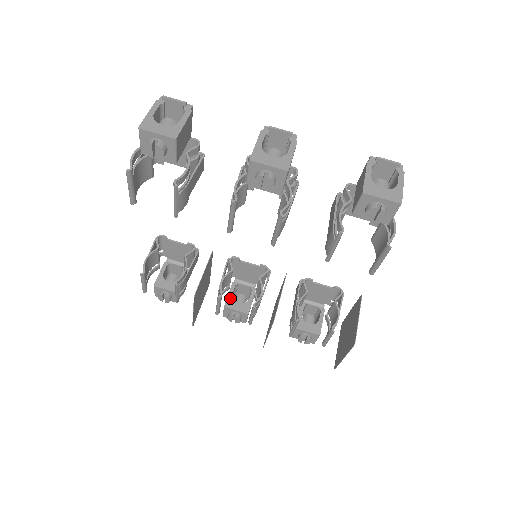
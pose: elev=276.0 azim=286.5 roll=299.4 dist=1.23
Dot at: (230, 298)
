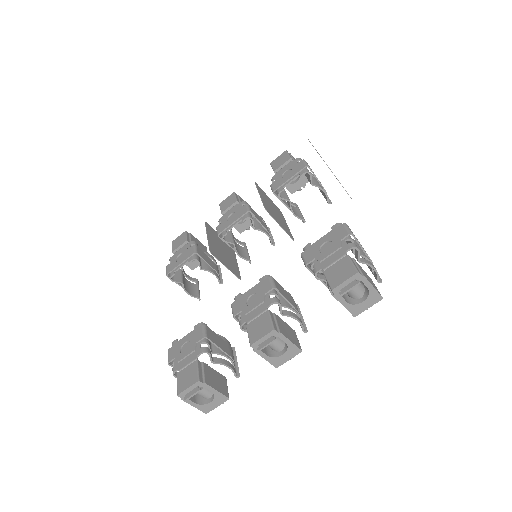
Dot at: (236, 227)
